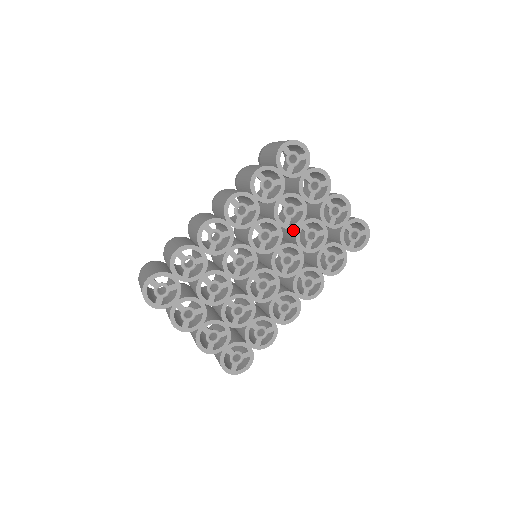
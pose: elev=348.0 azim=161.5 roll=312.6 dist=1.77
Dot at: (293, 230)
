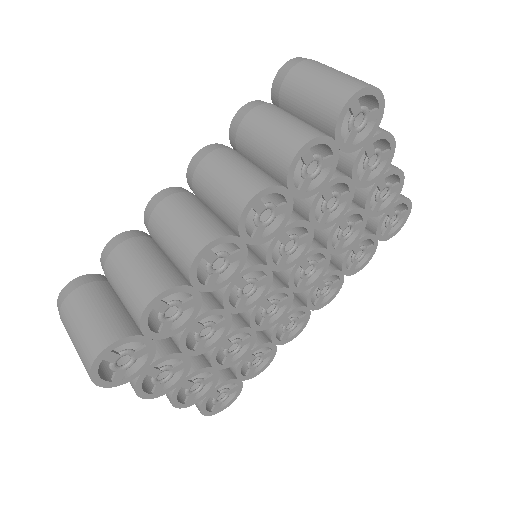
Dot at: occluded
